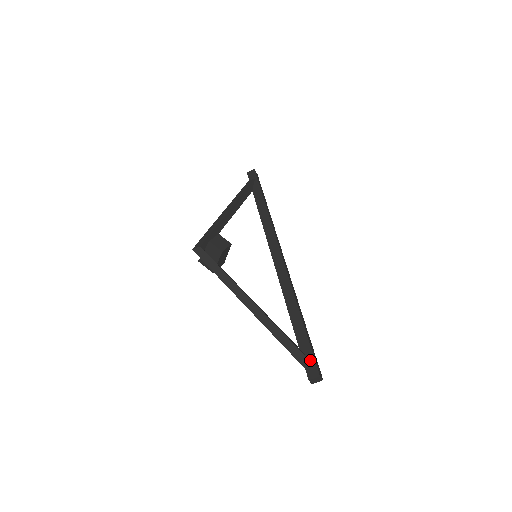
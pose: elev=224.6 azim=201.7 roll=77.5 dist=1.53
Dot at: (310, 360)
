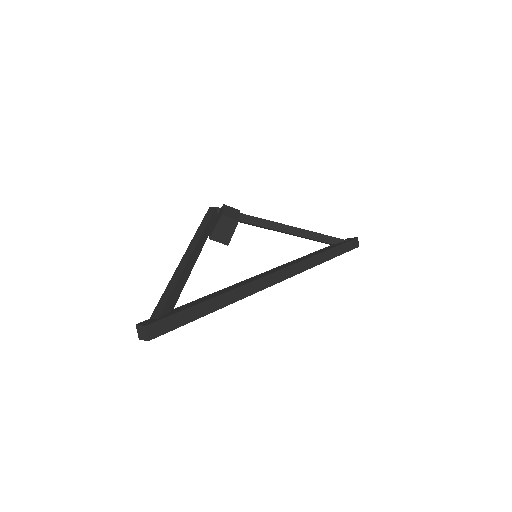
Dot at: (162, 316)
